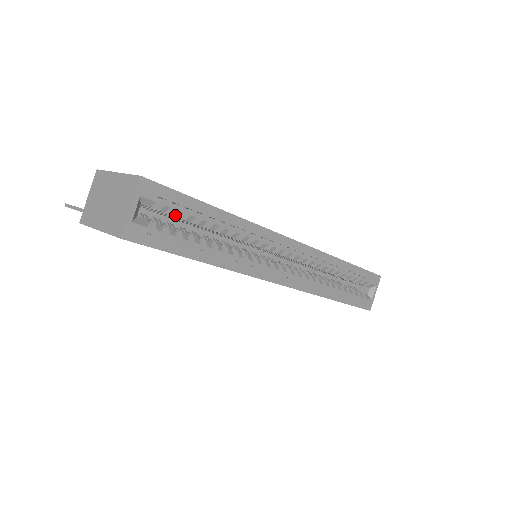
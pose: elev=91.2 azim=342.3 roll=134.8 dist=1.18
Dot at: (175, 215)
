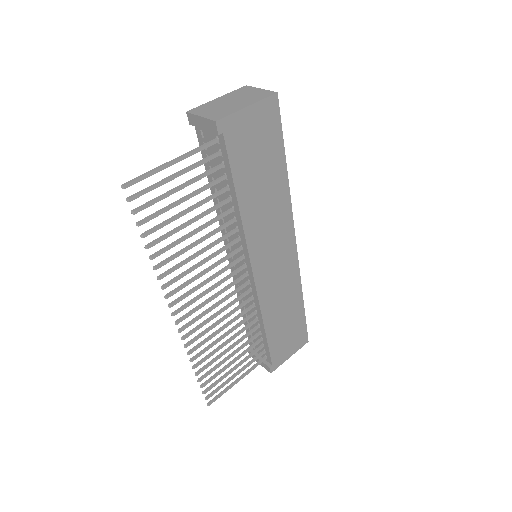
Dot at: occluded
